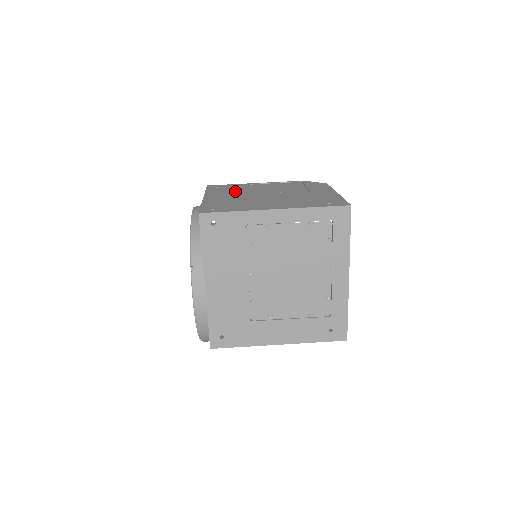
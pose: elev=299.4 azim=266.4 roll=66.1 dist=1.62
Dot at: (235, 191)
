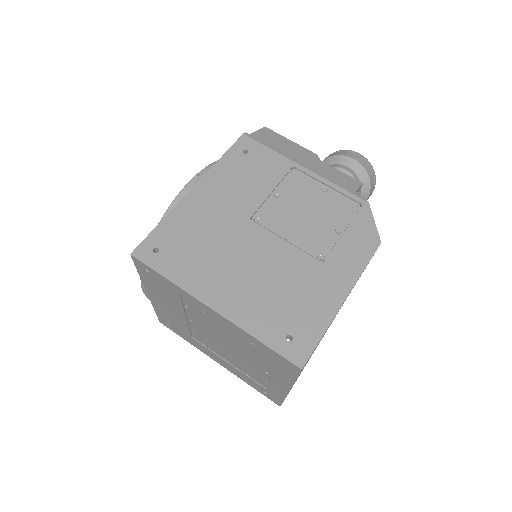
Dot at: (245, 189)
